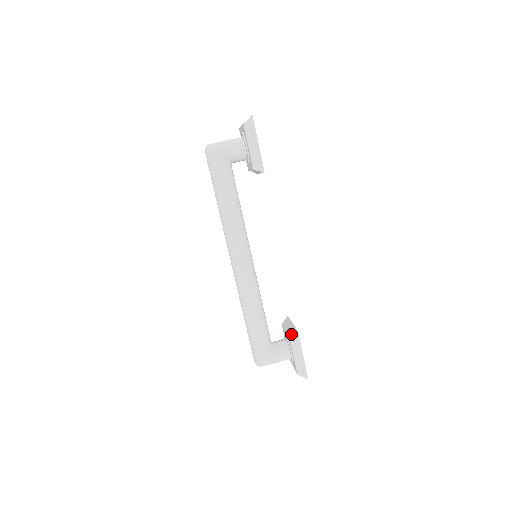
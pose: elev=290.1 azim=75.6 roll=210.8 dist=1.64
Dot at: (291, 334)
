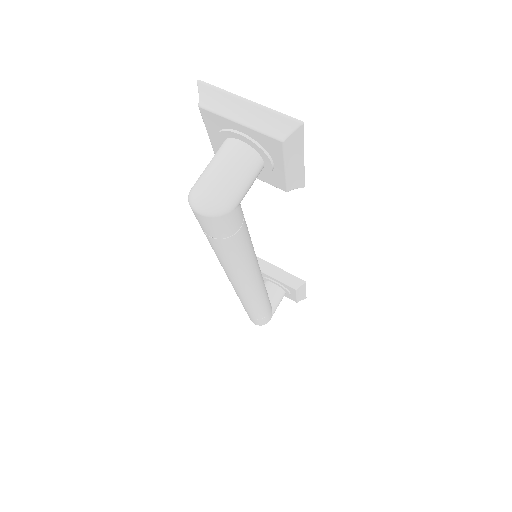
Dot at: (296, 286)
